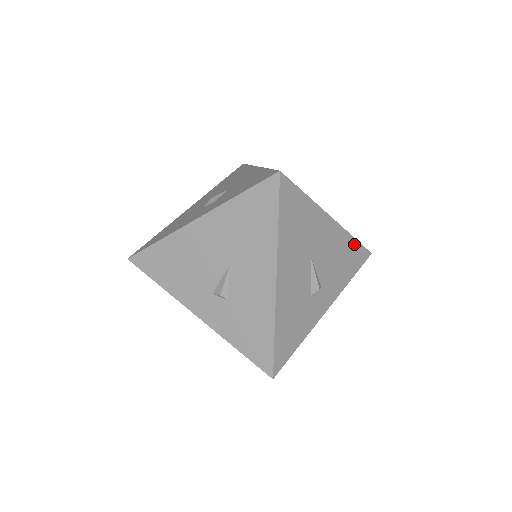
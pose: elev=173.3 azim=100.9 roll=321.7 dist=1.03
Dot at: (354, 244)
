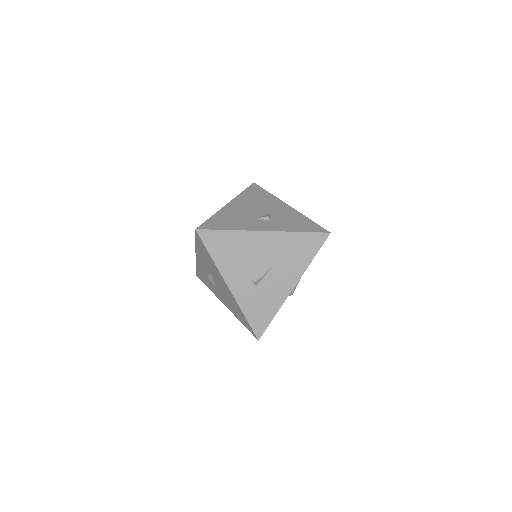
Dot at: occluded
